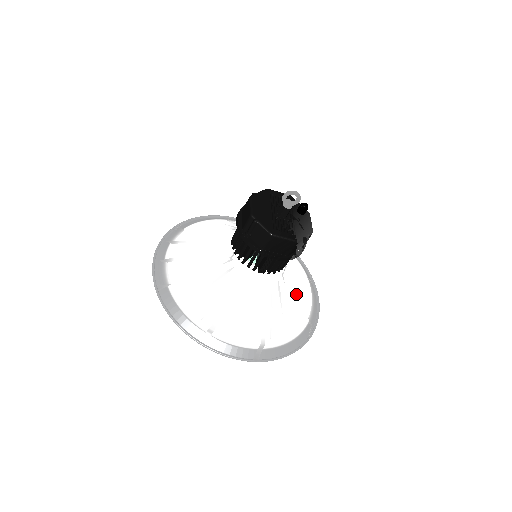
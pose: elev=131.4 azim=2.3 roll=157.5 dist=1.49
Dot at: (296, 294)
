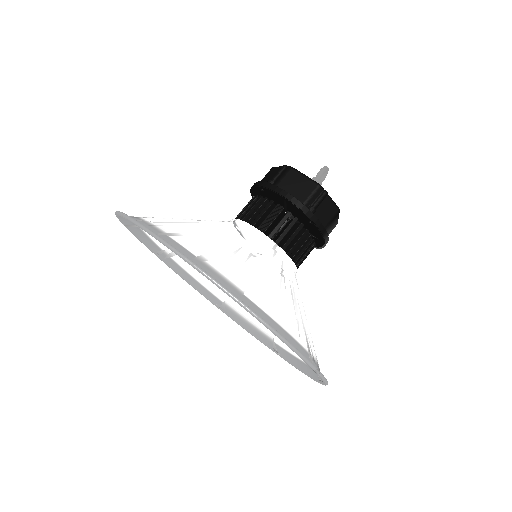
Dot at: occluded
